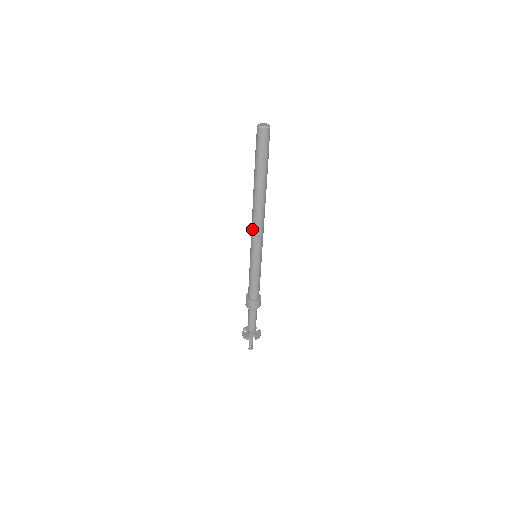
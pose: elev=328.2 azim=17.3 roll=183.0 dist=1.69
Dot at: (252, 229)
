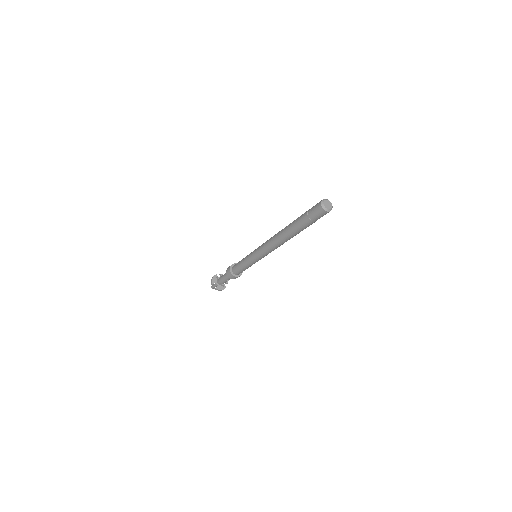
Dot at: (270, 251)
